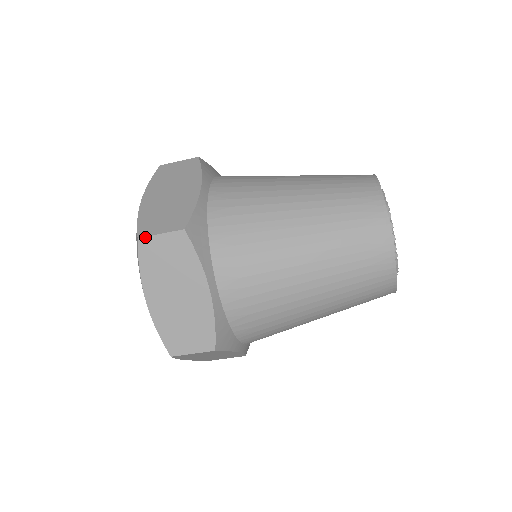
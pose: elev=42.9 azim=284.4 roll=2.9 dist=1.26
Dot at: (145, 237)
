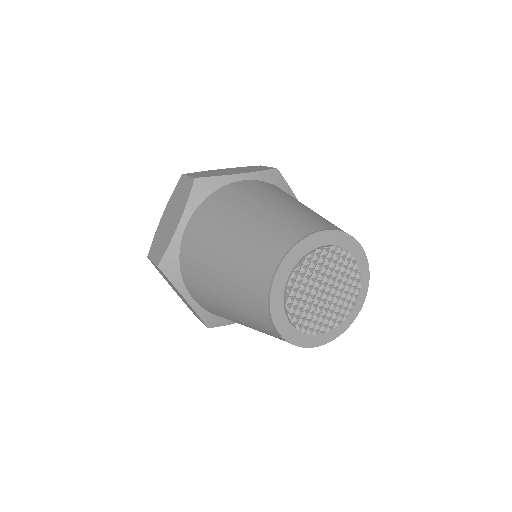
Dot at: (149, 259)
